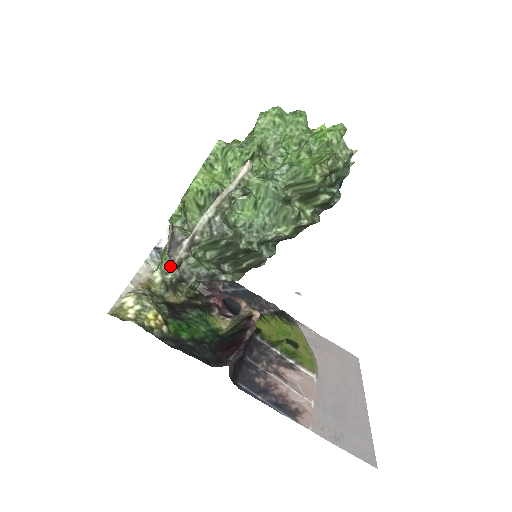
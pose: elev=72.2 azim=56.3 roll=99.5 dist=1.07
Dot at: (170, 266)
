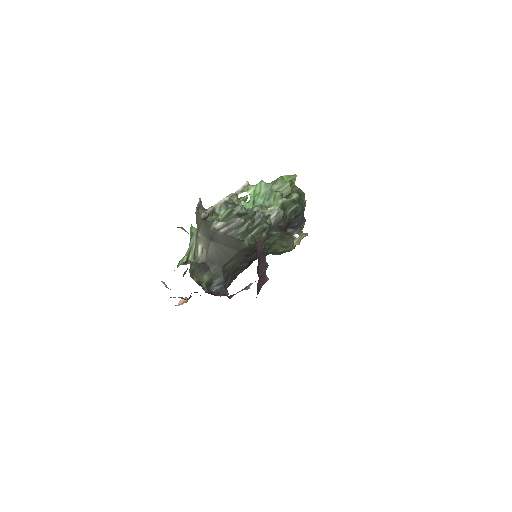
Dot at: occluded
